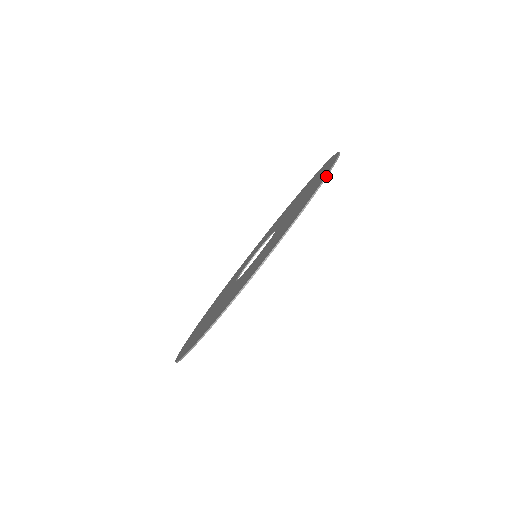
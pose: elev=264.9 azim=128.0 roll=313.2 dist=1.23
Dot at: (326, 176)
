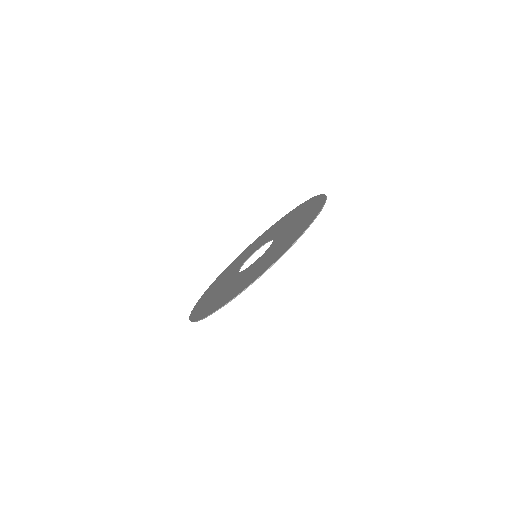
Dot at: (284, 253)
